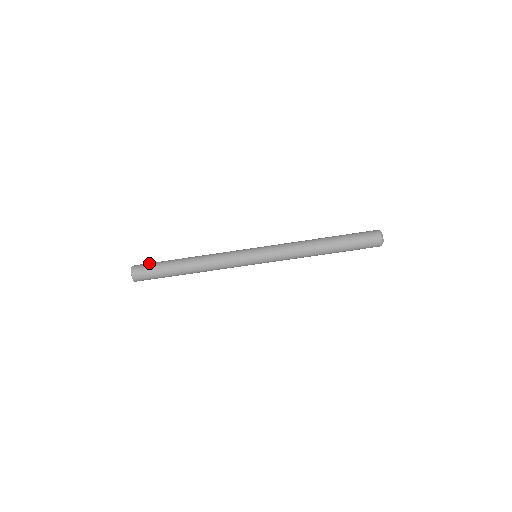
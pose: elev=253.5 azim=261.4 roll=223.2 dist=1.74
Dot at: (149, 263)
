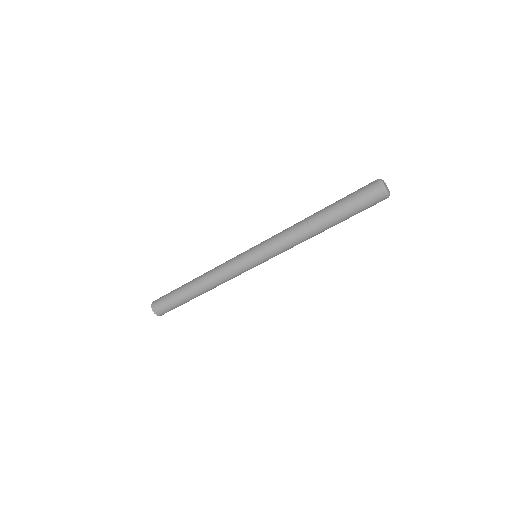
Dot at: occluded
